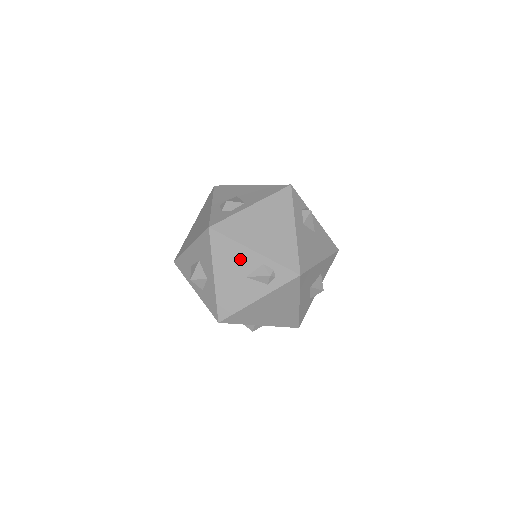
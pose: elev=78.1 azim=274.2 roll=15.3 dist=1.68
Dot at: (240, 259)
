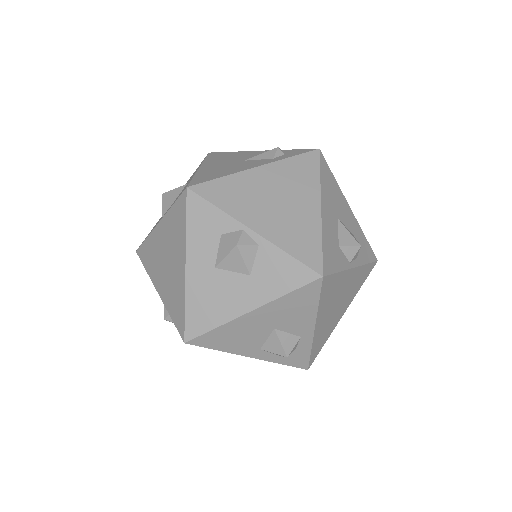
Dot at: (240, 156)
